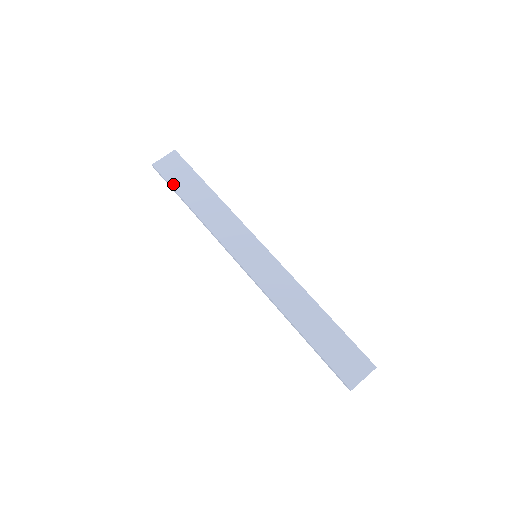
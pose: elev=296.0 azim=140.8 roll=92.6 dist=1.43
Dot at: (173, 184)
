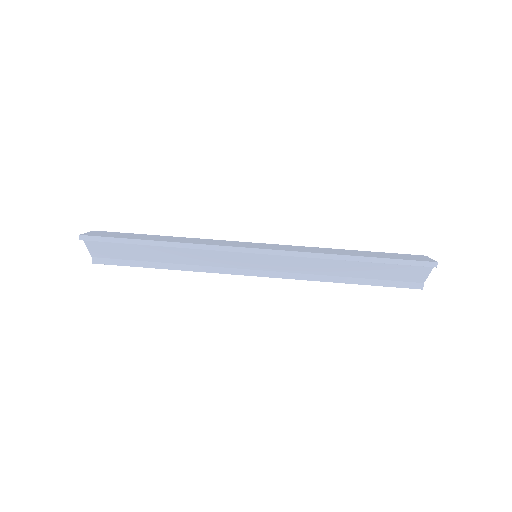
Dot at: (121, 237)
